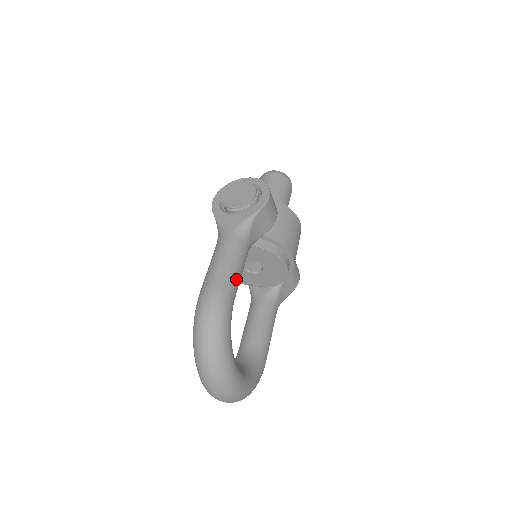
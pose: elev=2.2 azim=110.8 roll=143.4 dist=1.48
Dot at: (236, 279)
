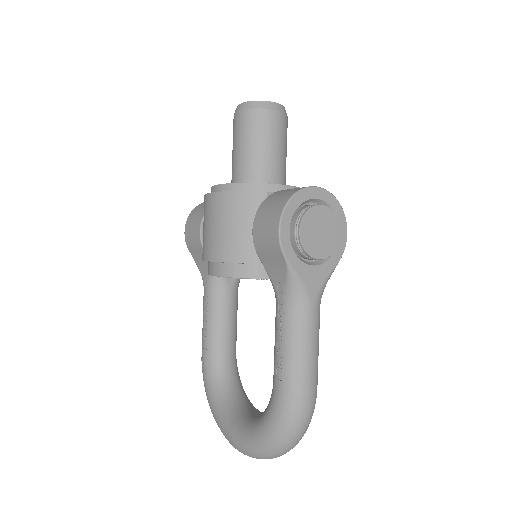
Dot at: occluded
